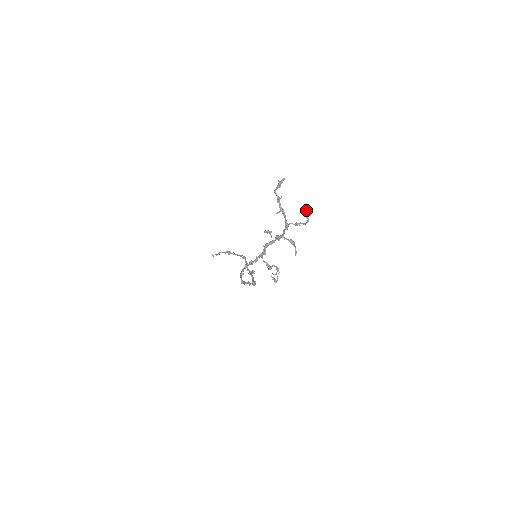
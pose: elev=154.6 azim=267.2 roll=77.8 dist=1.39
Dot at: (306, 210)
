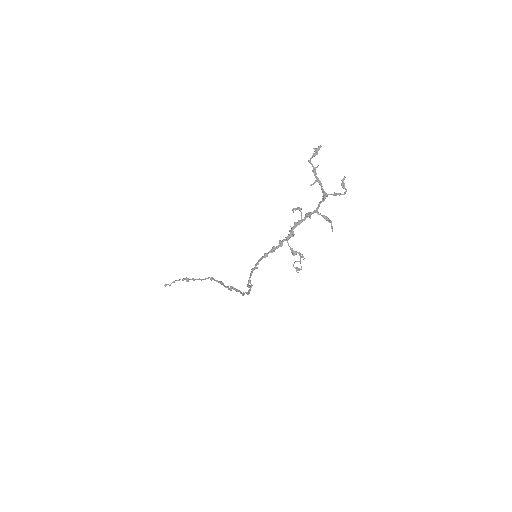
Dot at: (343, 180)
